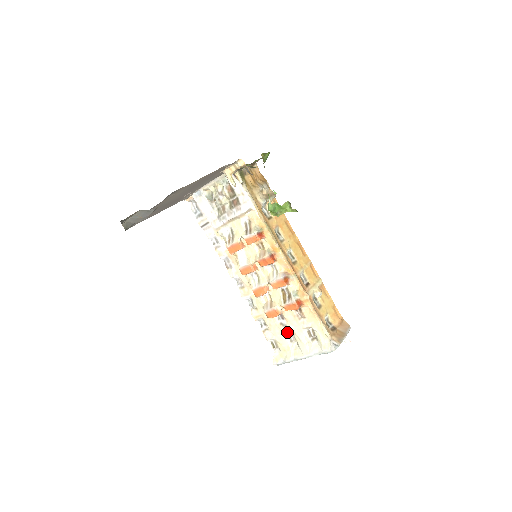
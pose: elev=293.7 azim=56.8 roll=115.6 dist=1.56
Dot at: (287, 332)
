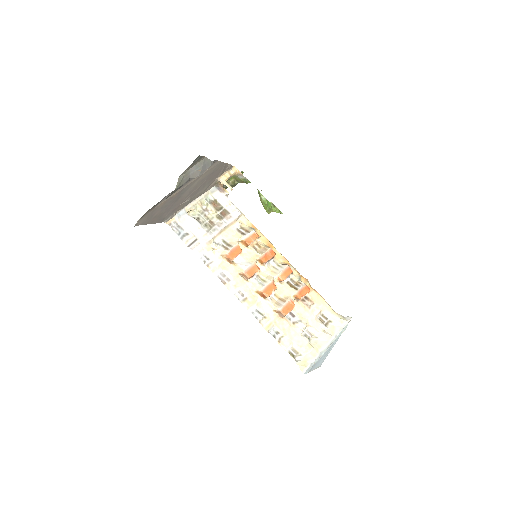
Dot at: (304, 327)
